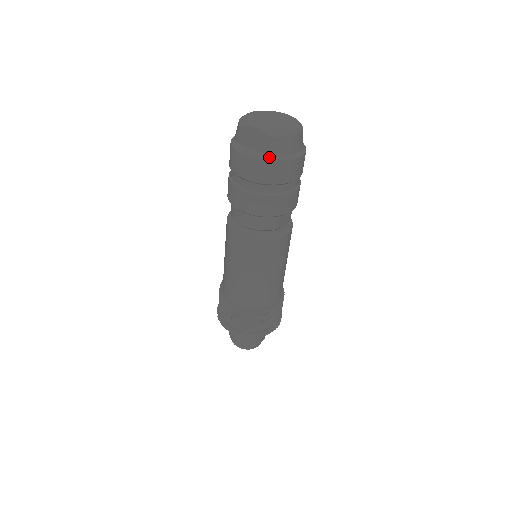
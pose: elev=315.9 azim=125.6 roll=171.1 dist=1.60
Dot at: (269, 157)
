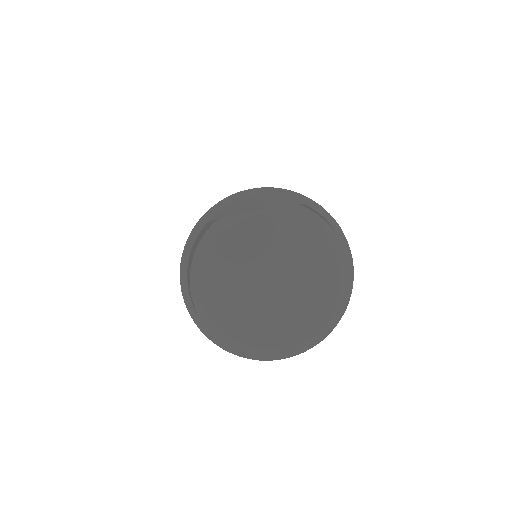
Dot at: occluded
